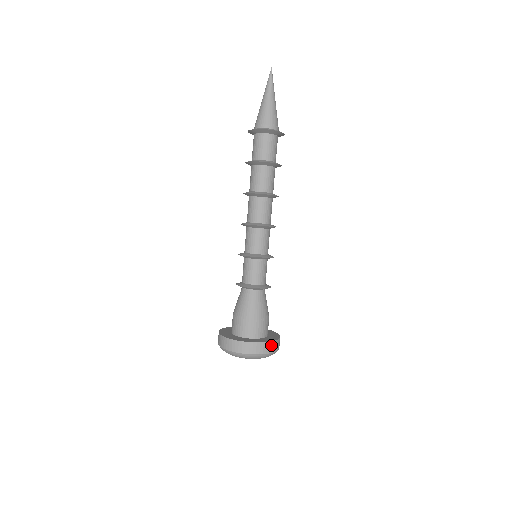
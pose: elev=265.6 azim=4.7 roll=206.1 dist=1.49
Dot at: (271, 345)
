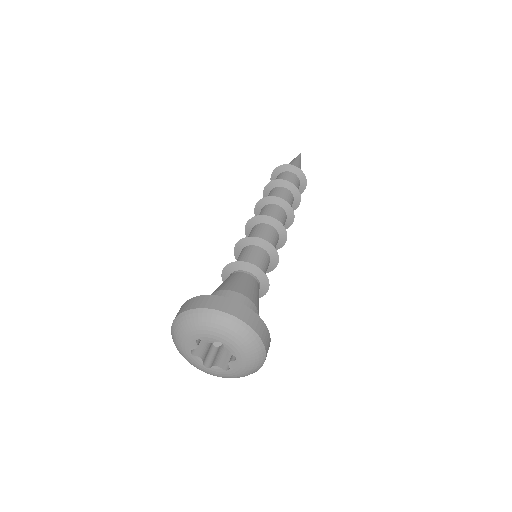
Dot at: occluded
